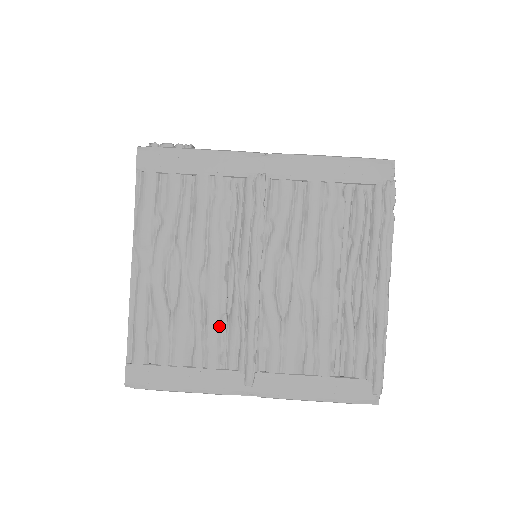
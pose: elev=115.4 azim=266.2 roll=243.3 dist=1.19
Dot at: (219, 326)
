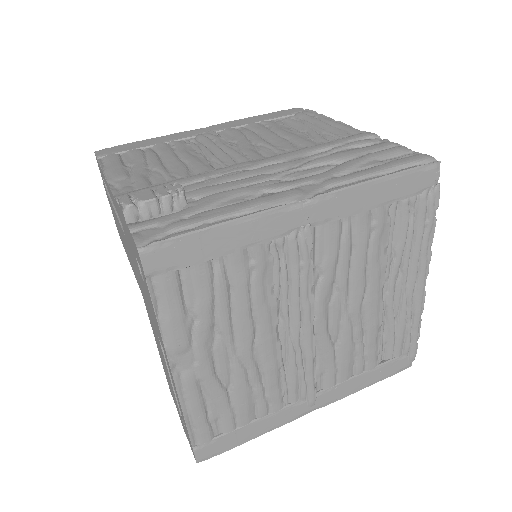
Dot at: (278, 378)
